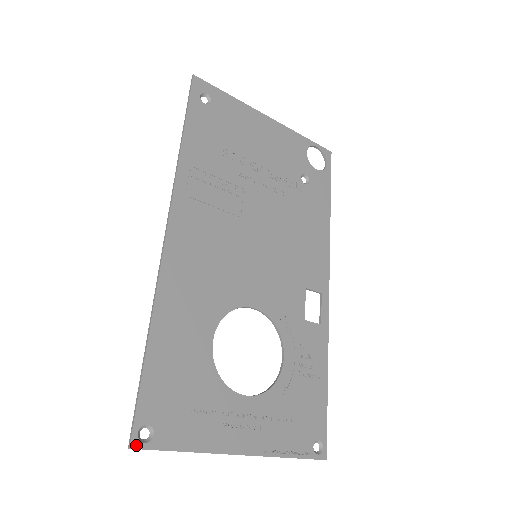
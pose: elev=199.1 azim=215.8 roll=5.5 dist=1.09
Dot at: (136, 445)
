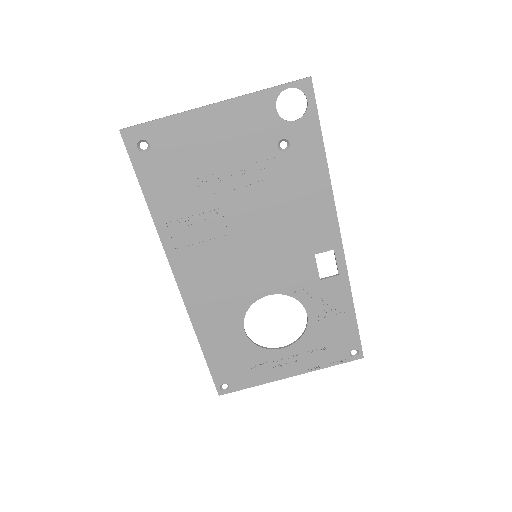
Dot at: (222, 393)
